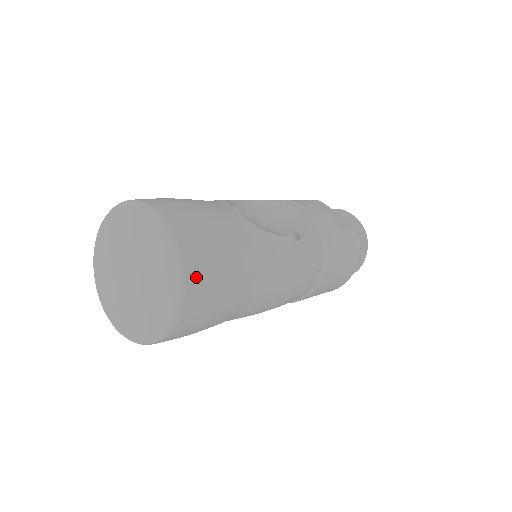
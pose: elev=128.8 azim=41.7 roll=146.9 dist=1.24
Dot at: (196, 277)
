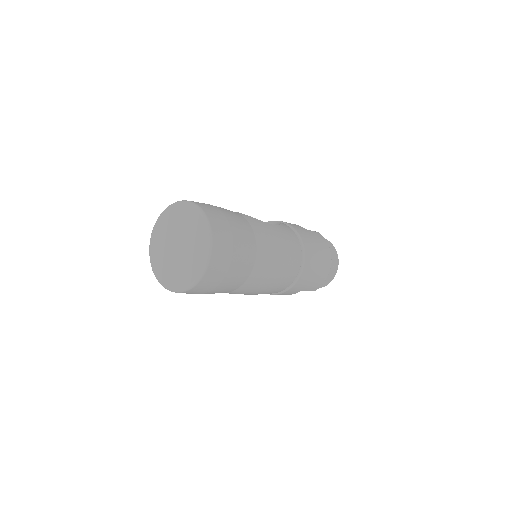
Dot at: (215, 222)
